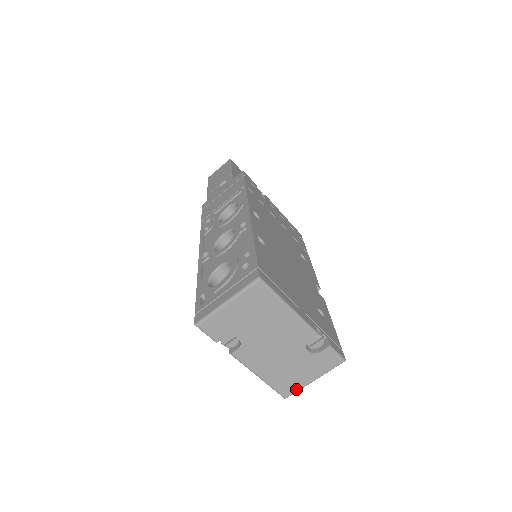
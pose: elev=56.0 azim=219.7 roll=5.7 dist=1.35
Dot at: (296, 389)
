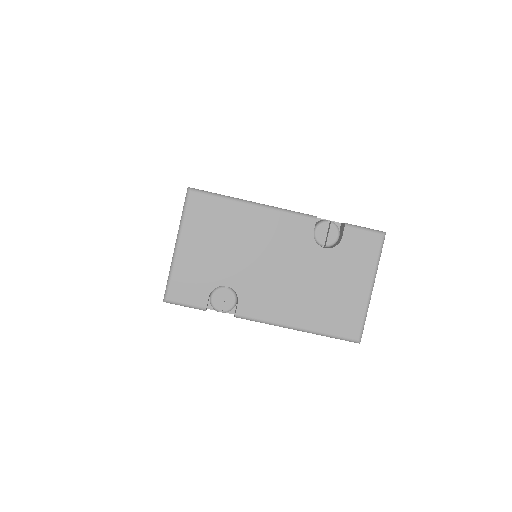
Dot at: (360, 317)
